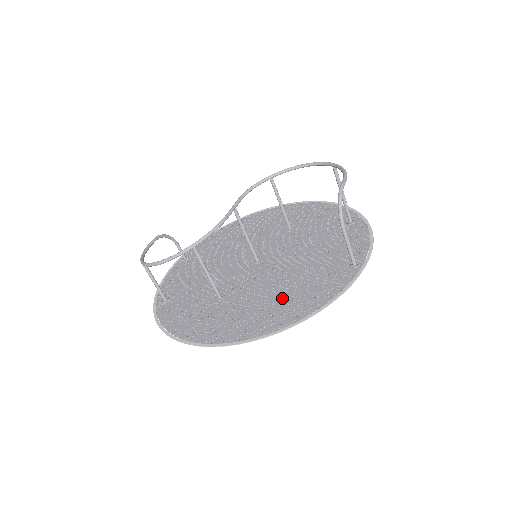
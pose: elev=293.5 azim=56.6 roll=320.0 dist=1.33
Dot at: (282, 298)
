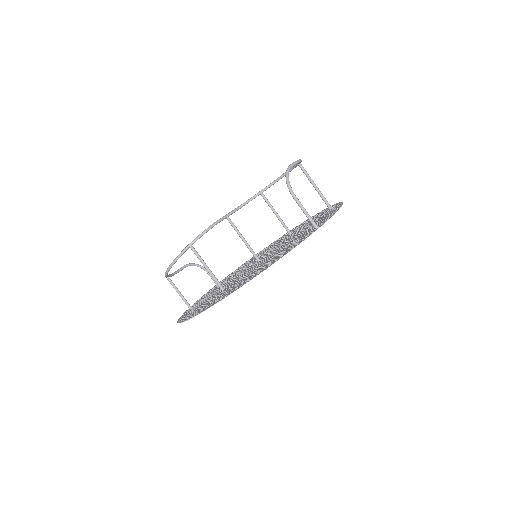
Dot at: (259, 268)
